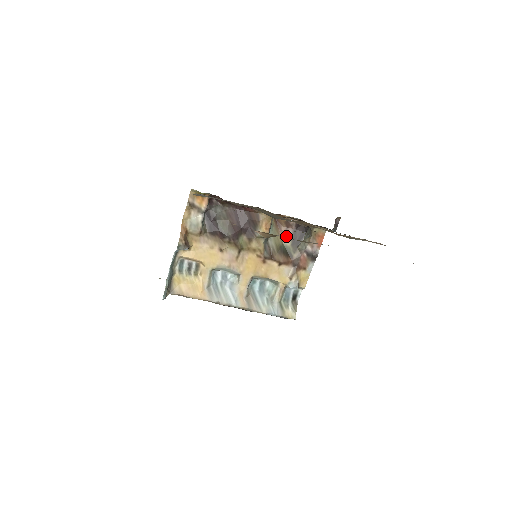
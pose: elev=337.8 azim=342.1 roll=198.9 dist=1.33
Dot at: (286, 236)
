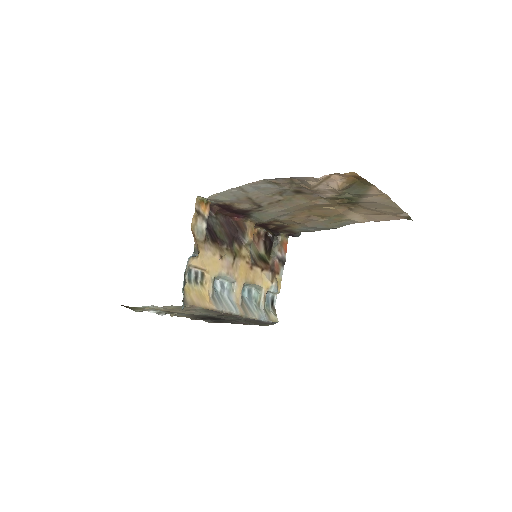
Dot at: (260, 246)
